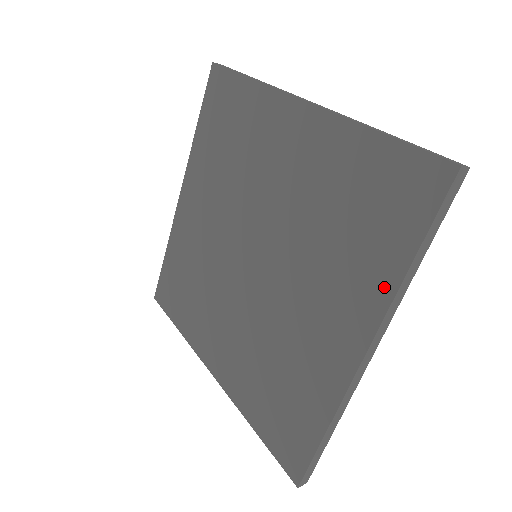
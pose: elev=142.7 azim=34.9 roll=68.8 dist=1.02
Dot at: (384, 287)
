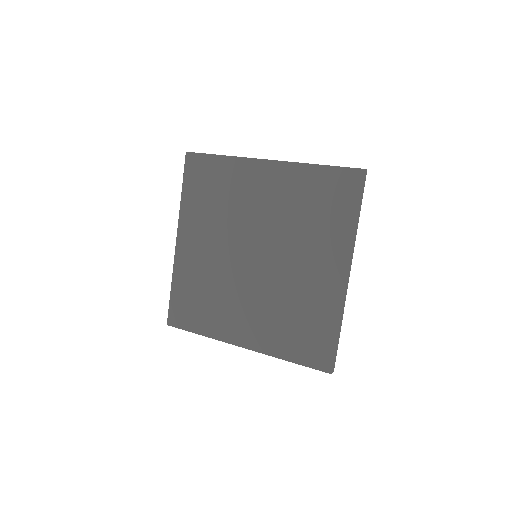
Dot at: (347, 236)
